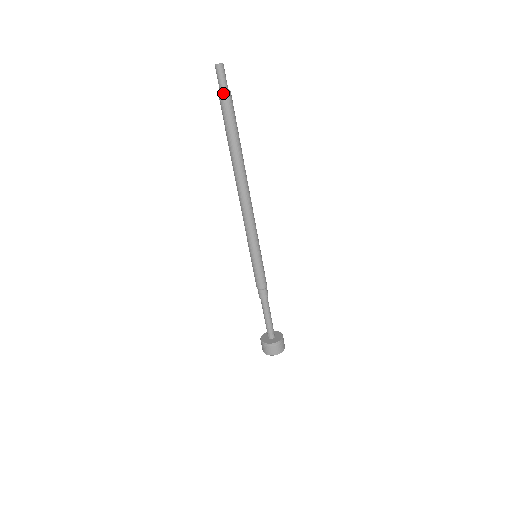
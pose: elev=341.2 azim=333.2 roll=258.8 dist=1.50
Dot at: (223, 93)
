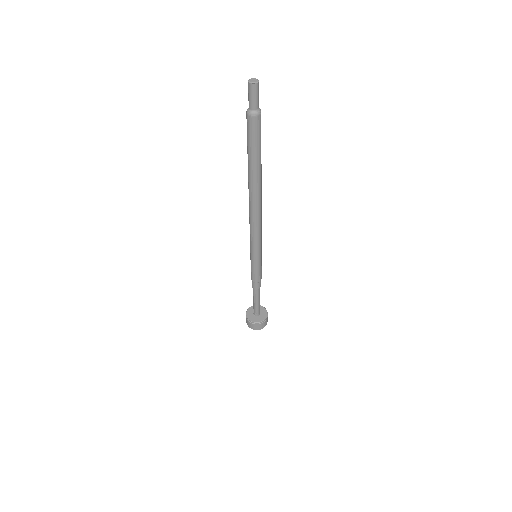
Dot at: (255, 114)
